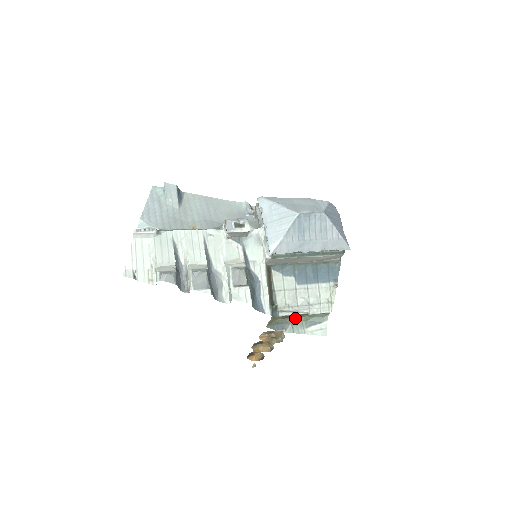
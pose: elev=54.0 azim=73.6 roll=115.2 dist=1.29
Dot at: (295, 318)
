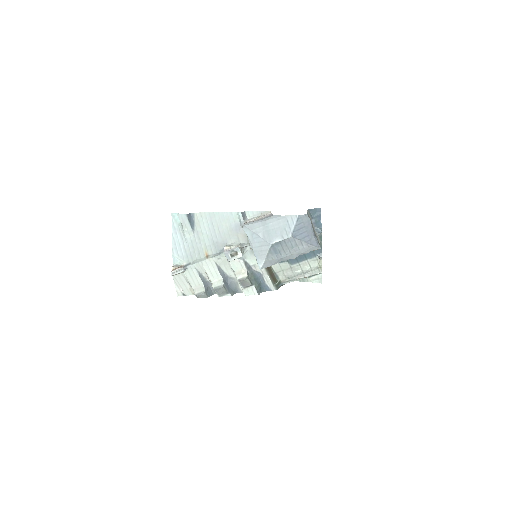
Dot at: occluded
